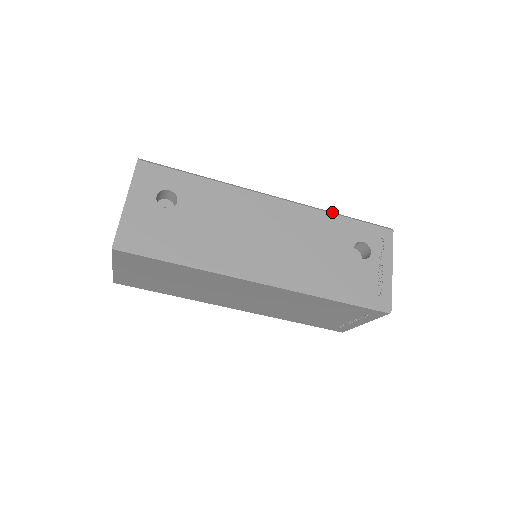
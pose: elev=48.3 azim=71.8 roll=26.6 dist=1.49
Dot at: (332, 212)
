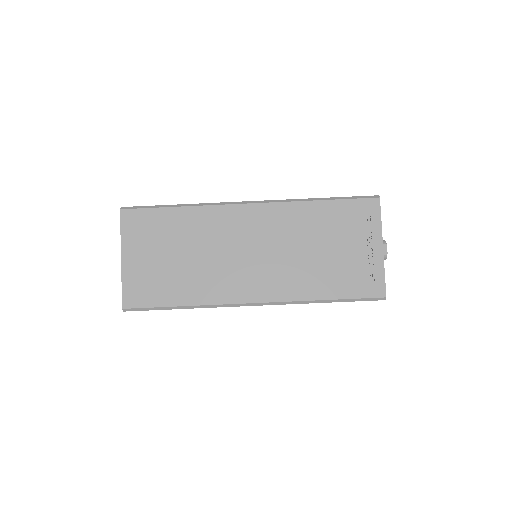
Dot at: occluded
